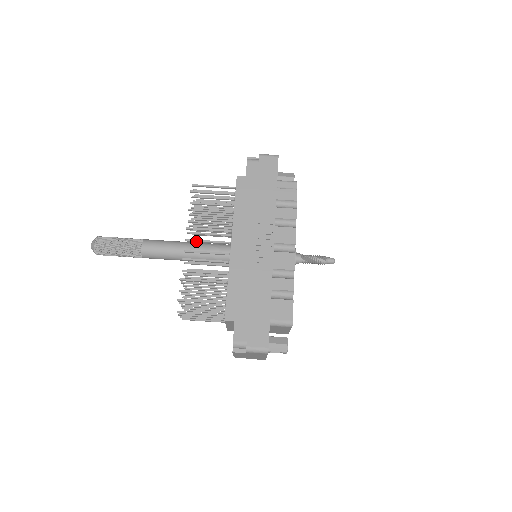
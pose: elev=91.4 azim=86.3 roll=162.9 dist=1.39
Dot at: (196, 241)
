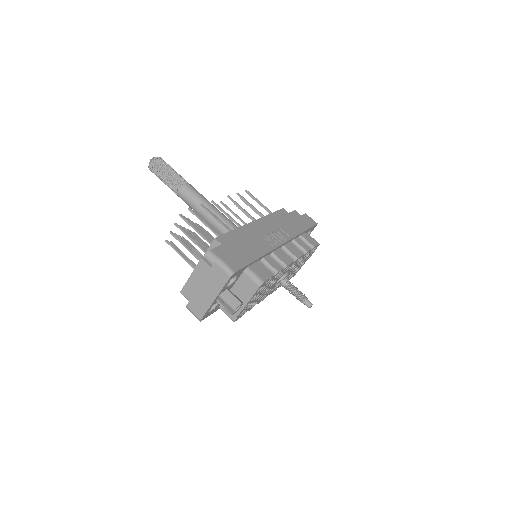
Dot at: (227, 207)
